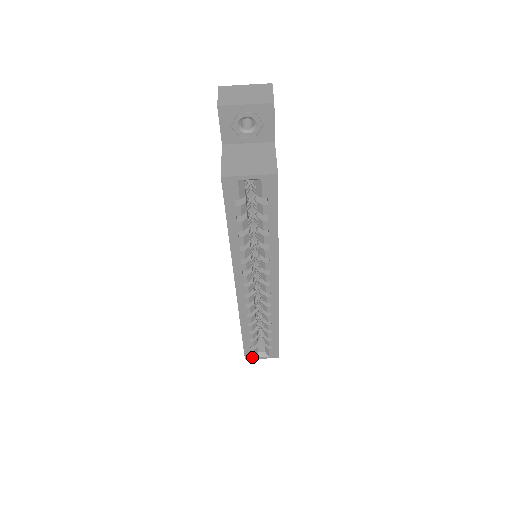
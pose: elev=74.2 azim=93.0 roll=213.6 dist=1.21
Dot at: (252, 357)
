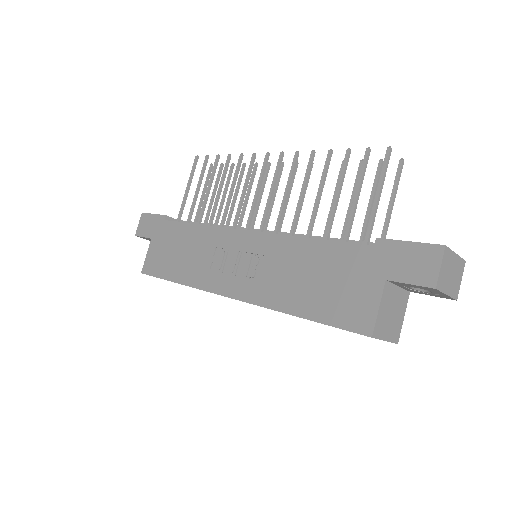
Dot at: occluded
